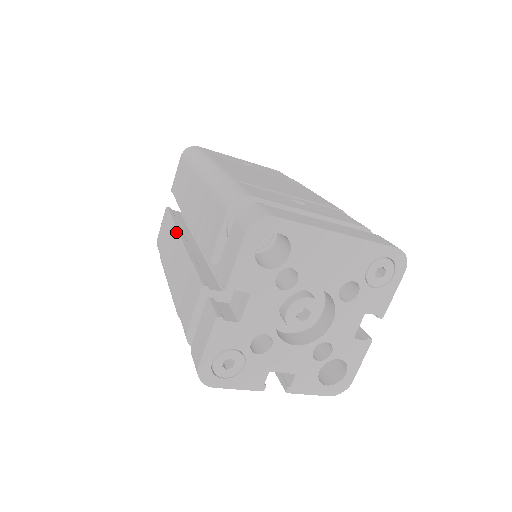
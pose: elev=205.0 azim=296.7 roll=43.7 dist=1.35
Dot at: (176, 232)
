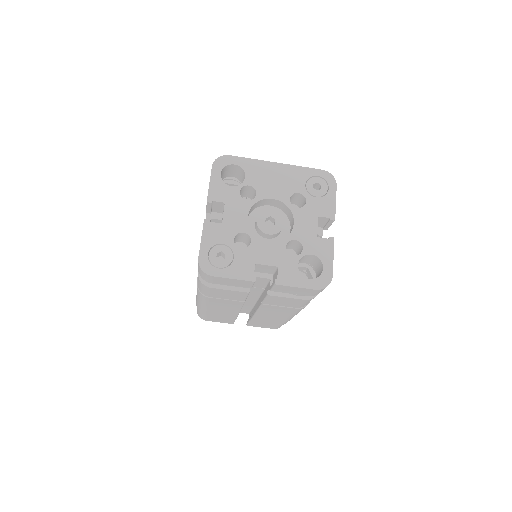
Dot at: occluded
